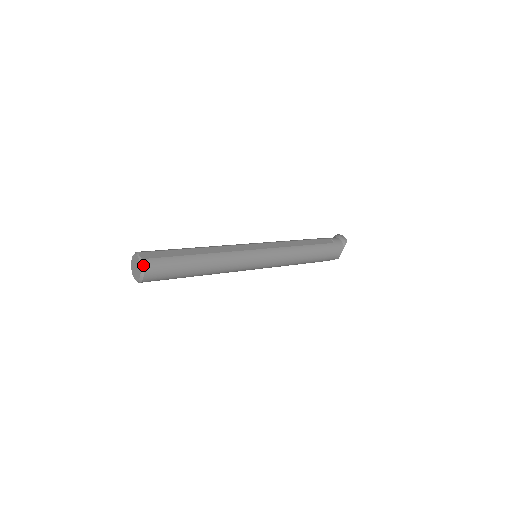
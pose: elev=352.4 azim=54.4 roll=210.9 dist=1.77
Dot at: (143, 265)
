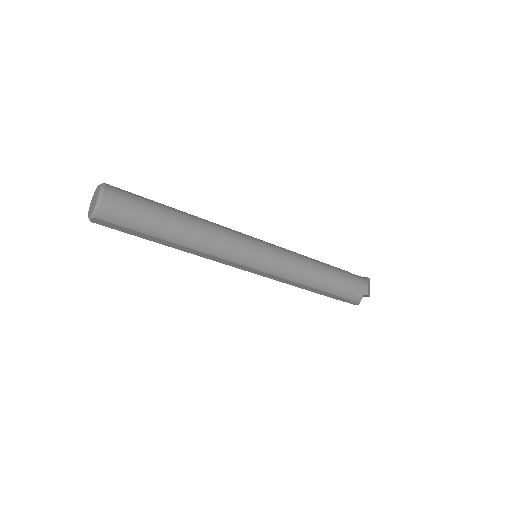
Dot at: (104, 184)
